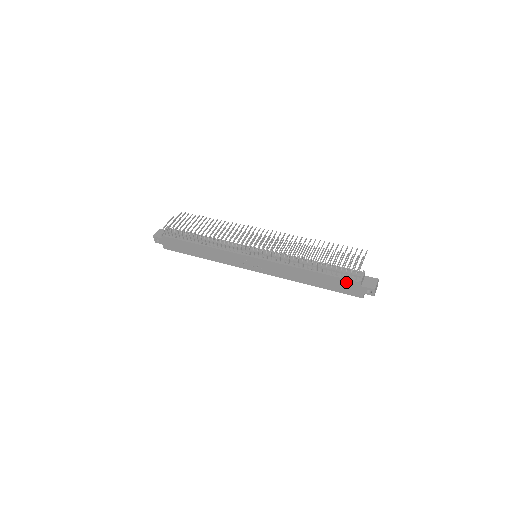
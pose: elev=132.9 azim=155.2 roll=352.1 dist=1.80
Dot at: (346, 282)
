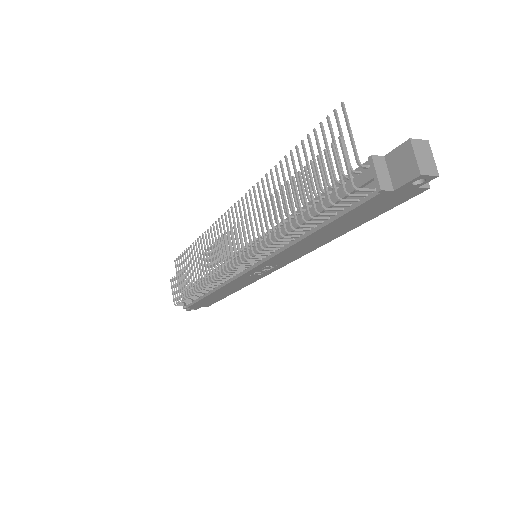
Dot at: (367, 205)
